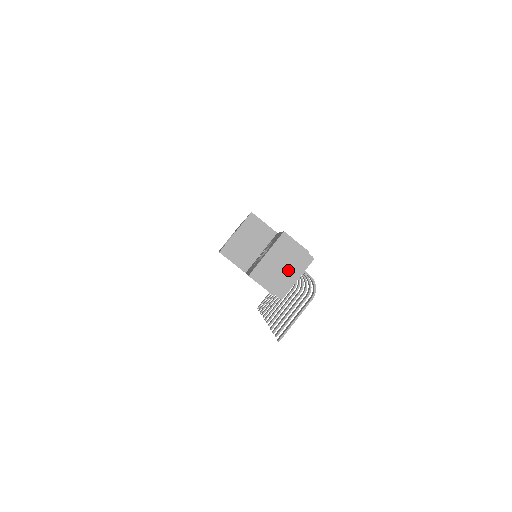
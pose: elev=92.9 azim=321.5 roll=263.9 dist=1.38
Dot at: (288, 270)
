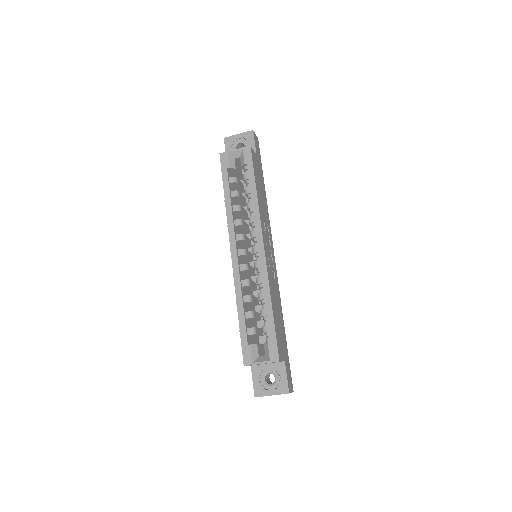
Dot at: occluded
